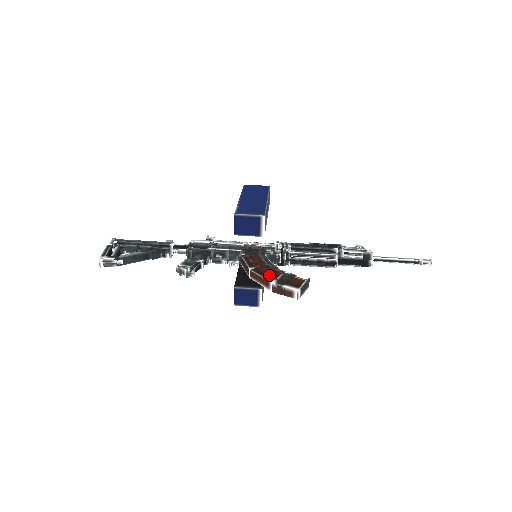
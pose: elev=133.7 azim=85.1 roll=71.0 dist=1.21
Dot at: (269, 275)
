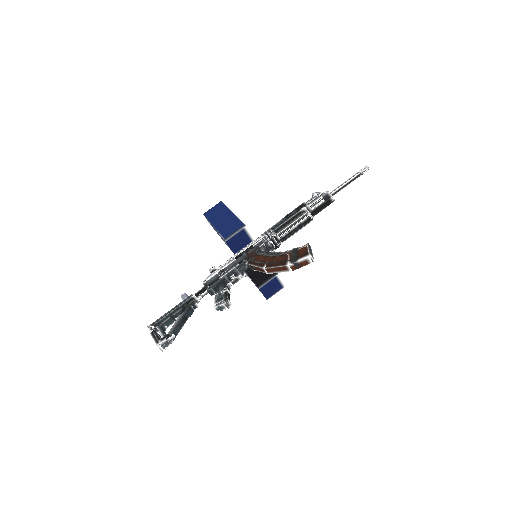
Dot at: (281, 262)
